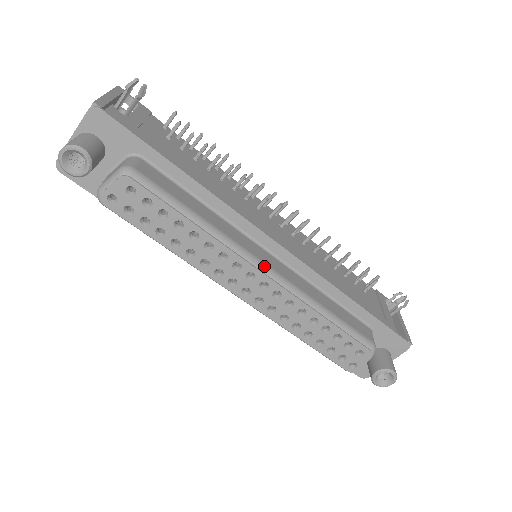
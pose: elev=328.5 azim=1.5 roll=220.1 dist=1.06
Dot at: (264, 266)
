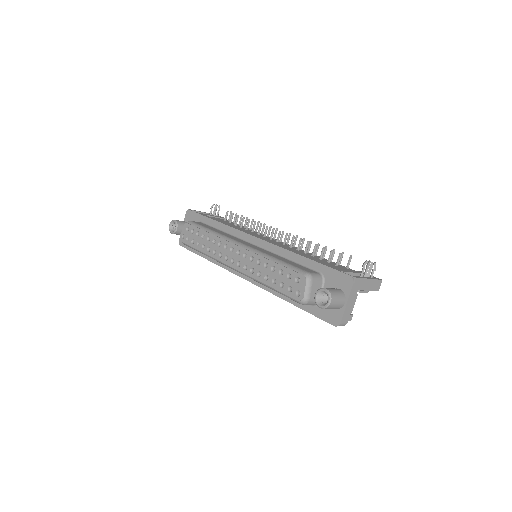
Dot at: (239, 243)
